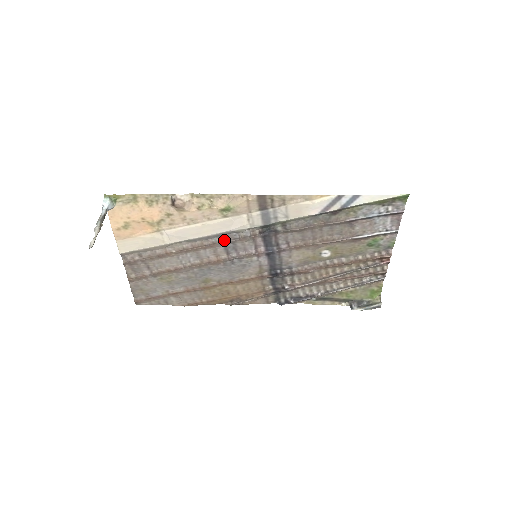
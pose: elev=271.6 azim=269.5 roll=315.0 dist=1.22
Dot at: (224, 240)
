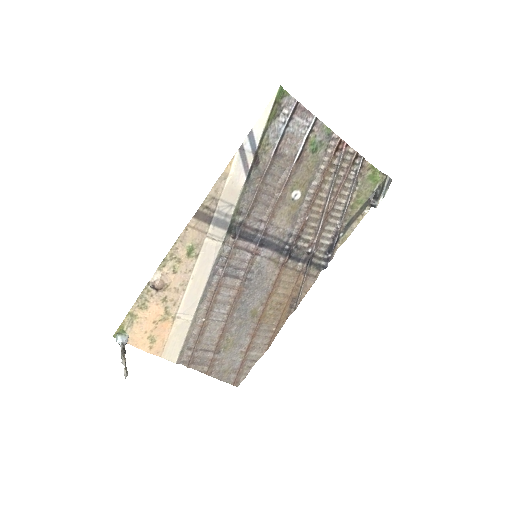
Dot at: (221, 272)
